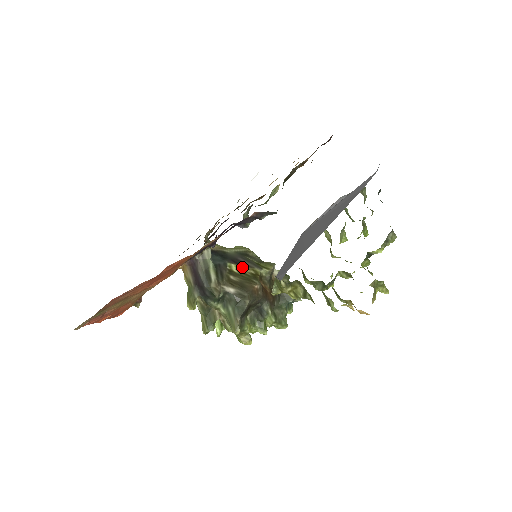
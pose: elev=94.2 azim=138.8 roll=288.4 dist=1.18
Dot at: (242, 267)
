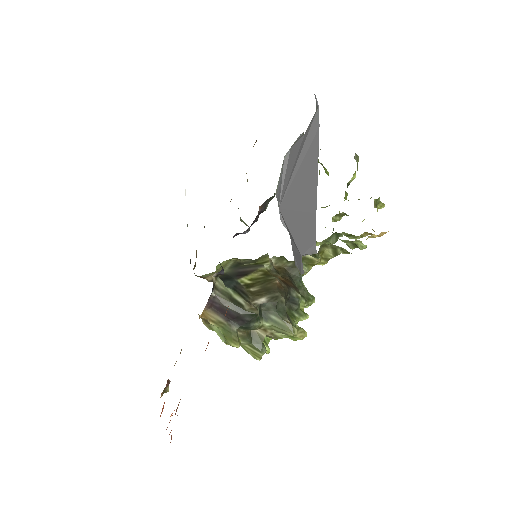
Dot at: (250, 275)
